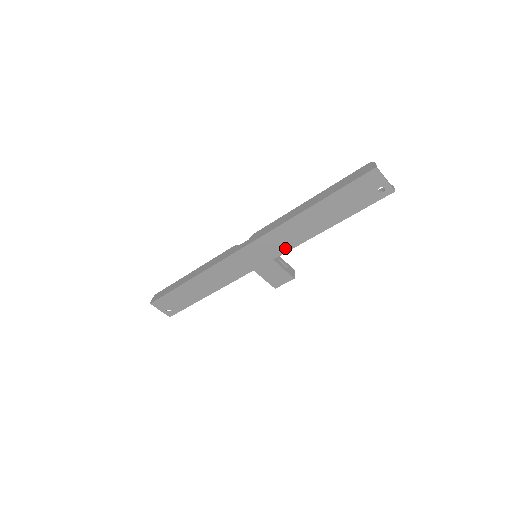
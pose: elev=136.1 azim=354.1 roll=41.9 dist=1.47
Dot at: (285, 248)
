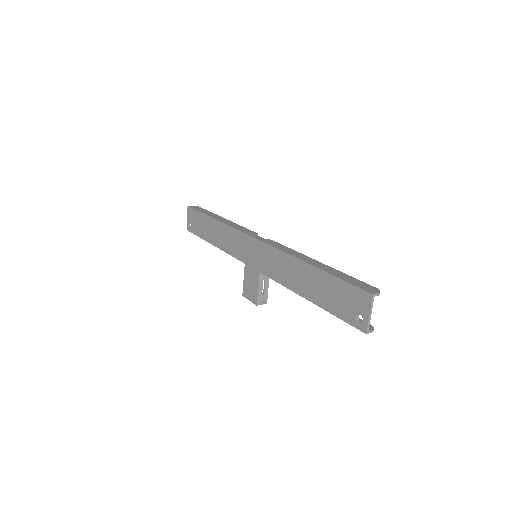
Dot at: (272, 274)
